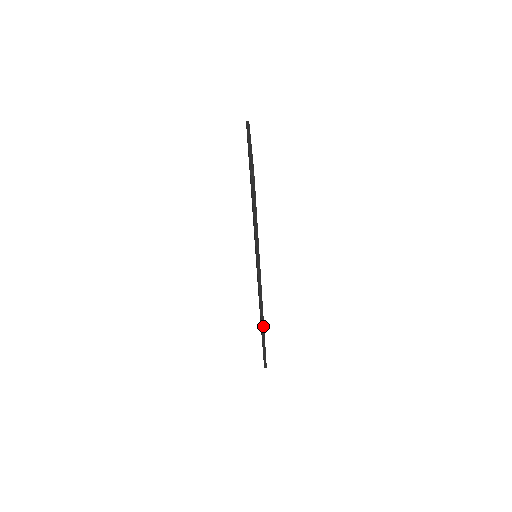
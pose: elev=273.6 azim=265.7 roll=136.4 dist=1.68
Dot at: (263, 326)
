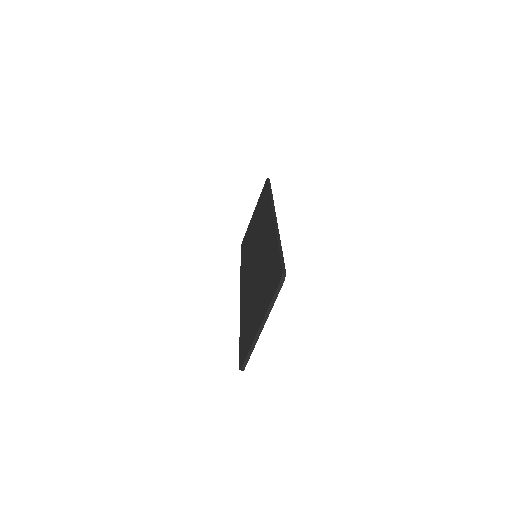
Dot at: occluded
